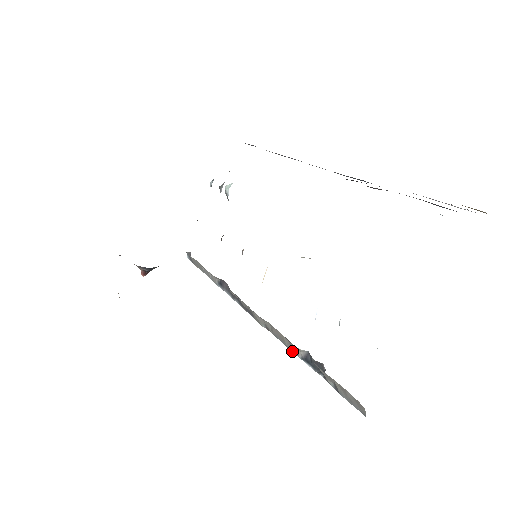
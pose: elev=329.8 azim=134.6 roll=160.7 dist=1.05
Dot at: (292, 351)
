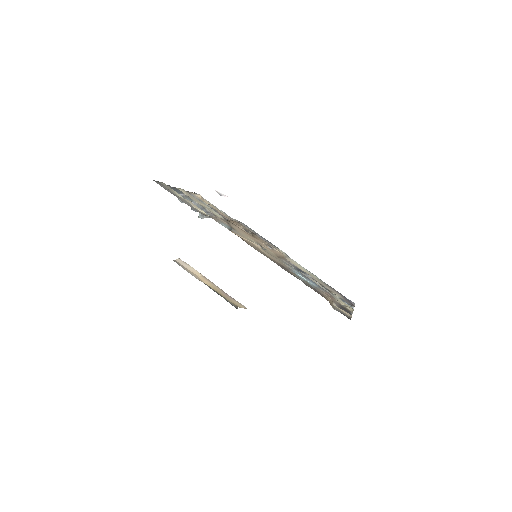
Dot at: occluded
